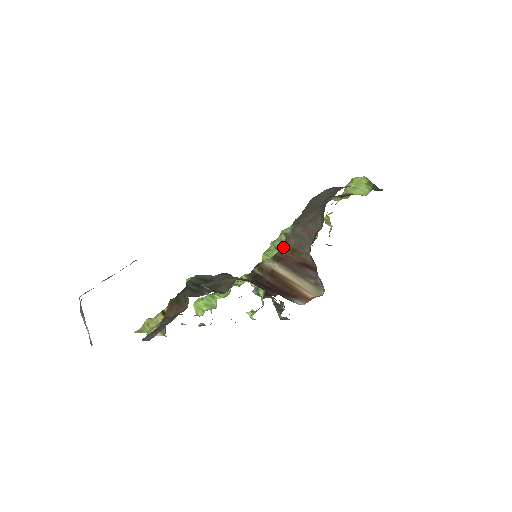
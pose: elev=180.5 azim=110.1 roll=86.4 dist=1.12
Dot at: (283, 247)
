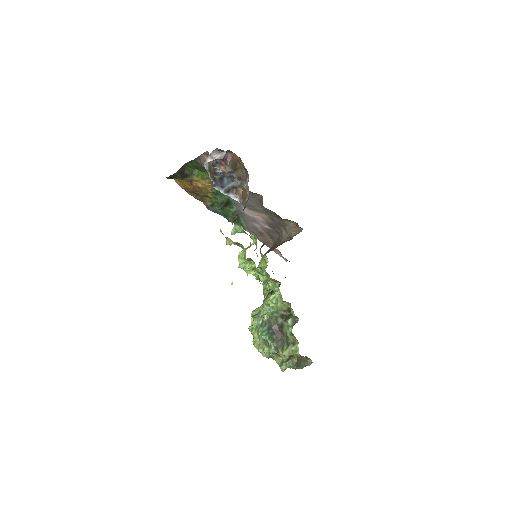
Dot at: occluded
